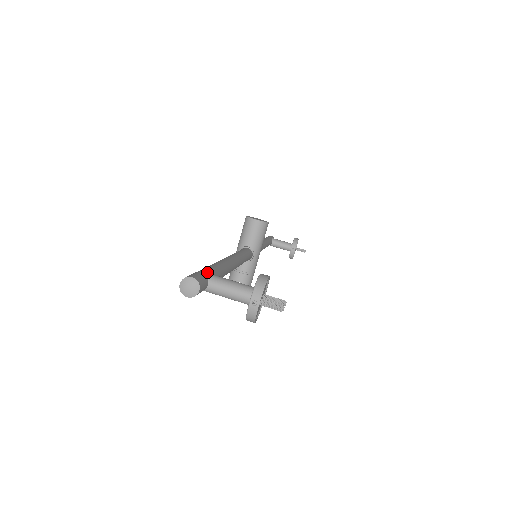
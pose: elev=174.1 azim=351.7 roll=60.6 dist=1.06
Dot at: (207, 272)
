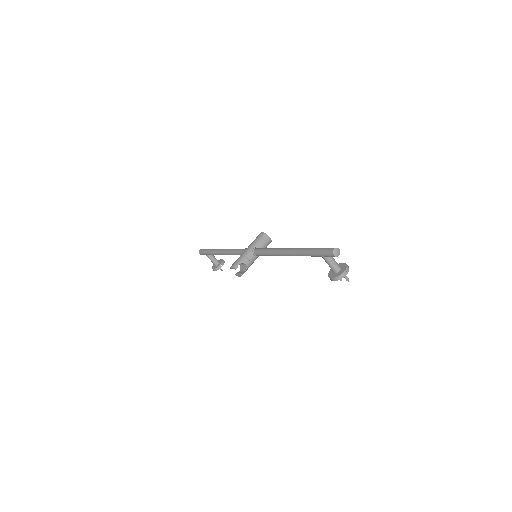
Dot at: occluded
